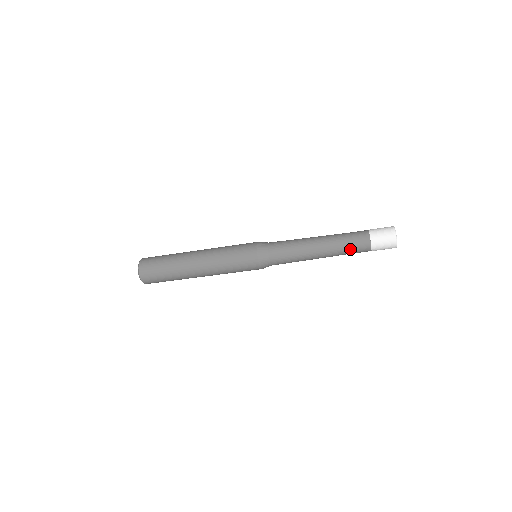
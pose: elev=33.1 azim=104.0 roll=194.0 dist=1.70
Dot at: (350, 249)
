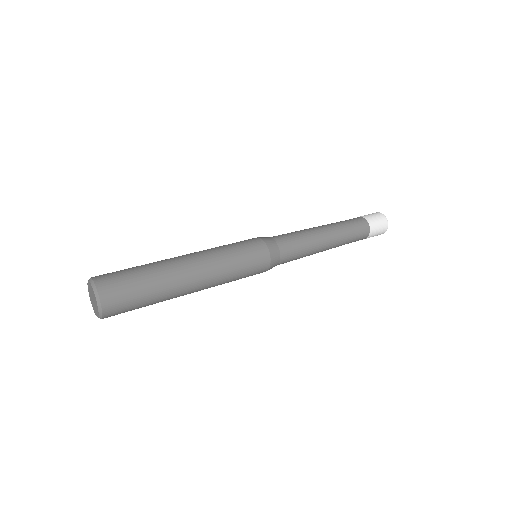
Dot at: (350, 242)
